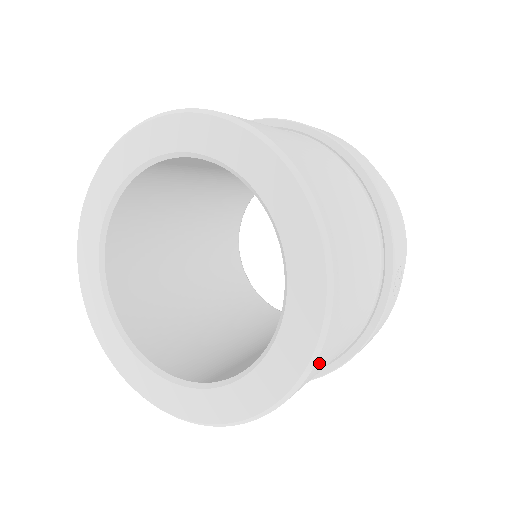
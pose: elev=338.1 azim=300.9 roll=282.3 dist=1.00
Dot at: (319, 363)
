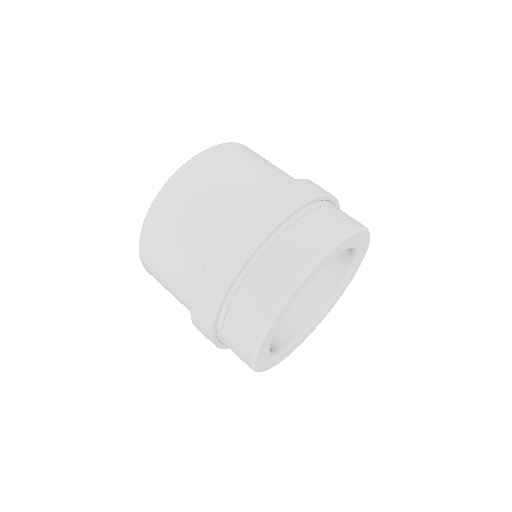
Dot at: (179, 180)
